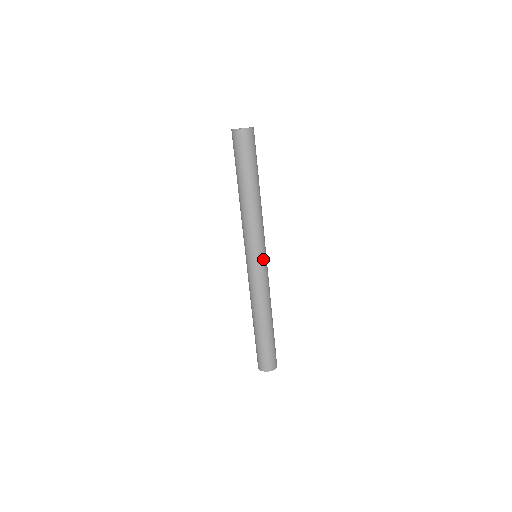
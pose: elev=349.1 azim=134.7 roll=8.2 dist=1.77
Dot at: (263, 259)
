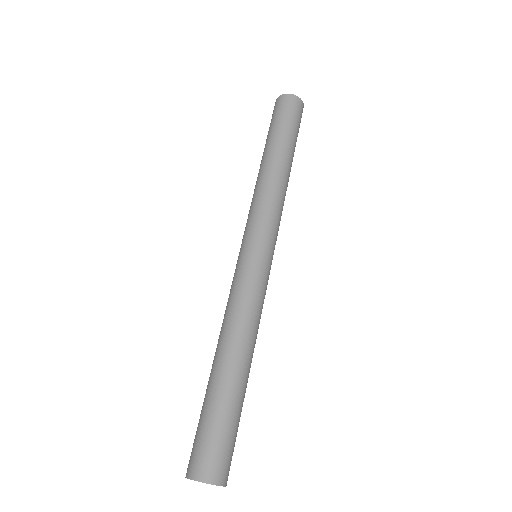
Dot at: (259, 252)
